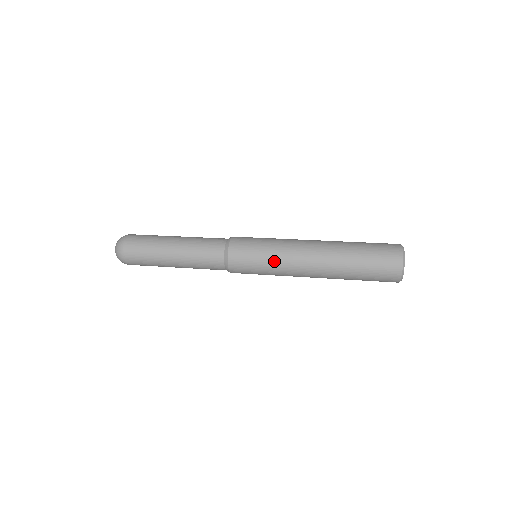
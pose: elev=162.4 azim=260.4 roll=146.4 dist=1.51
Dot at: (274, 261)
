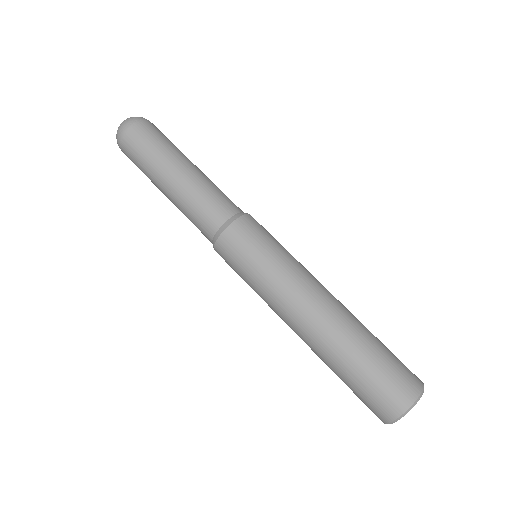
Dot at: (257, 293)
